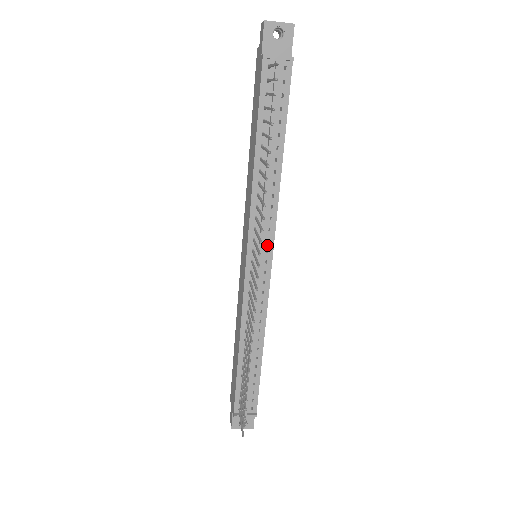
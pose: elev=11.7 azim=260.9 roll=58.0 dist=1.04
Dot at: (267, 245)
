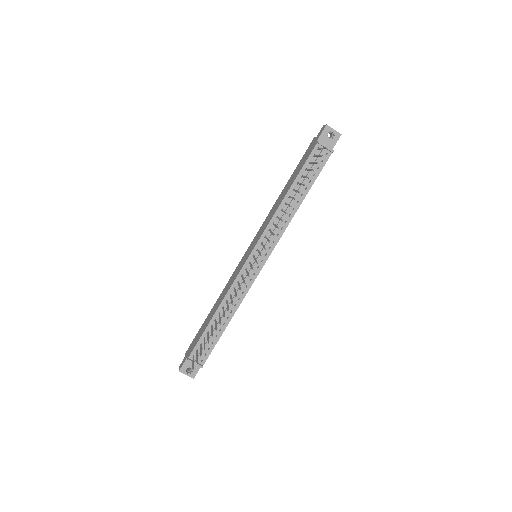
Dot at: (268, 250)
